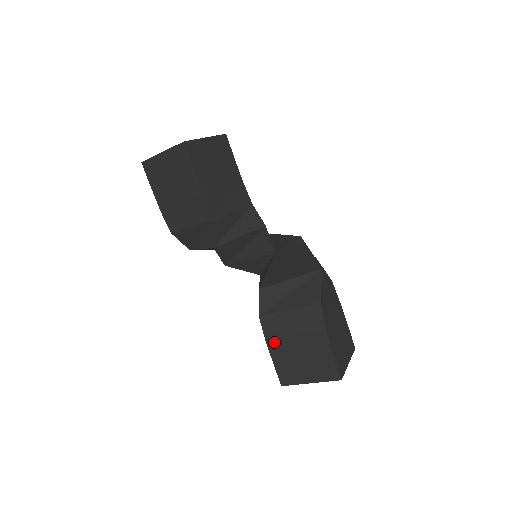
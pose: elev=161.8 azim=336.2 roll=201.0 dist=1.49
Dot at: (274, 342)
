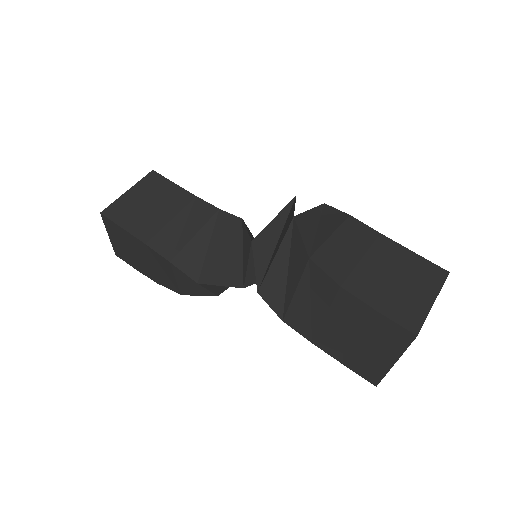
Dot at: (319, 339)
